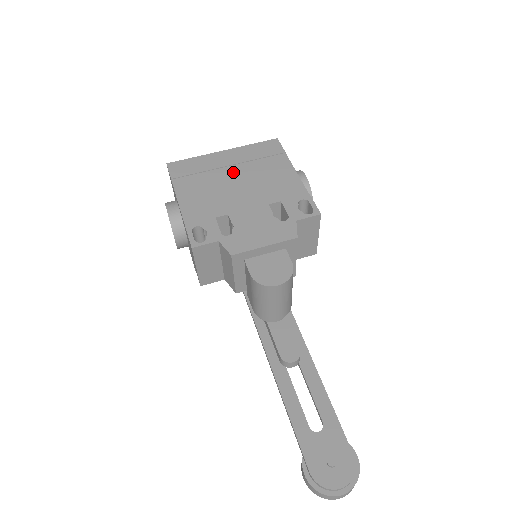
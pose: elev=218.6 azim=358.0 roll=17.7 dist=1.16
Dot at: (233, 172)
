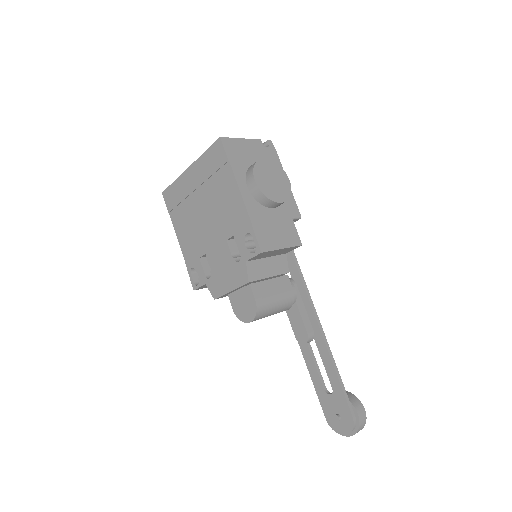
Dot at: (199, 198)
